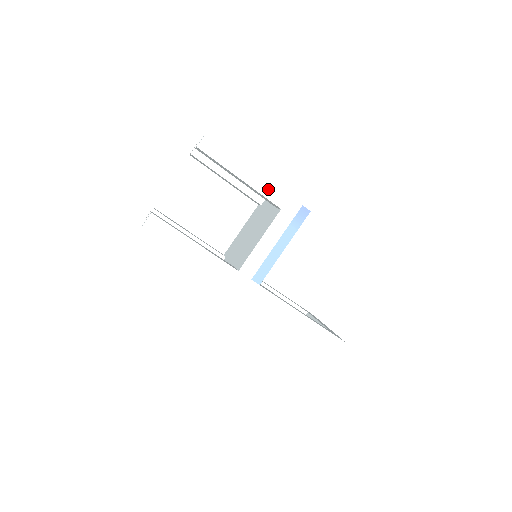
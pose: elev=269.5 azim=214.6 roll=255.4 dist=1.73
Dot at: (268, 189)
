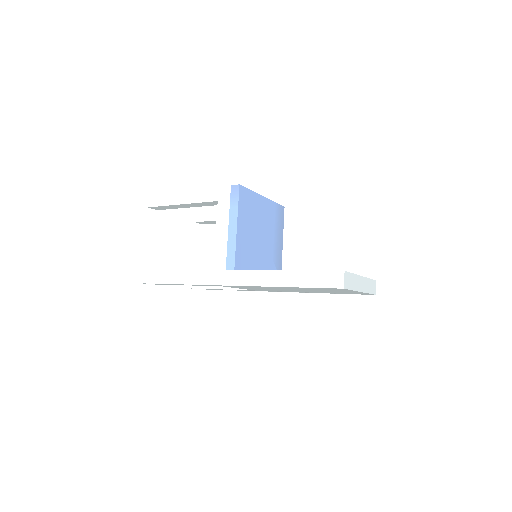
Dot at: (202, 195)
